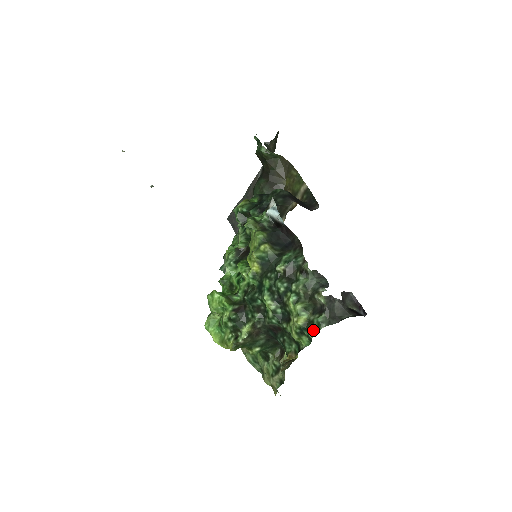
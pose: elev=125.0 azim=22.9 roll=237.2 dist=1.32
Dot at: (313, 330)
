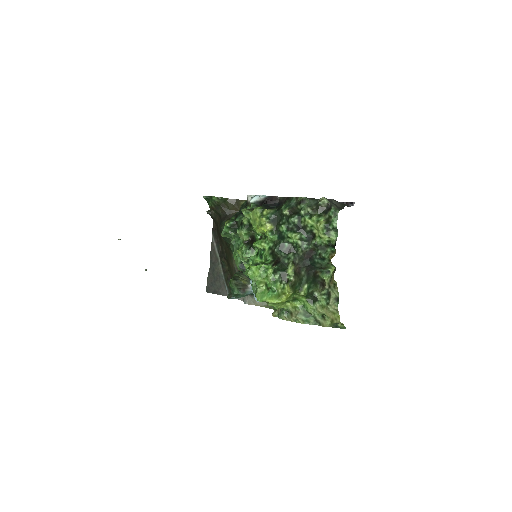
Dot at: (334, 220)
